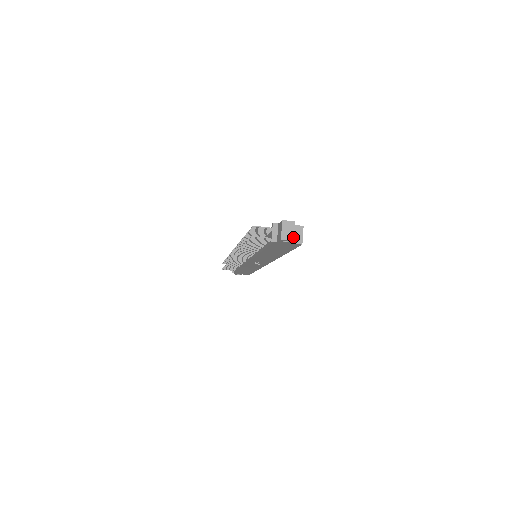
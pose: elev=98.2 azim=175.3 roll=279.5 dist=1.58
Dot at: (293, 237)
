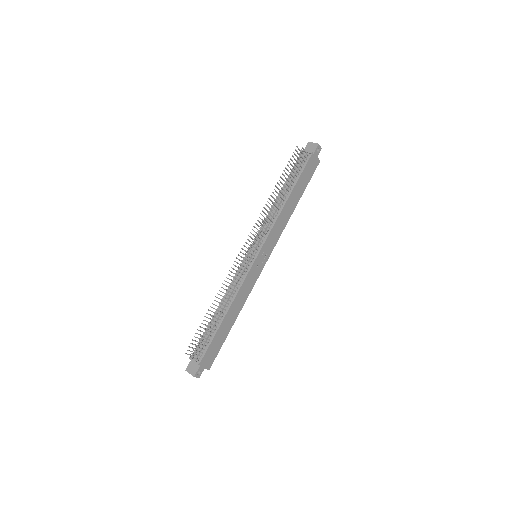
Dot at: (320, 148)
